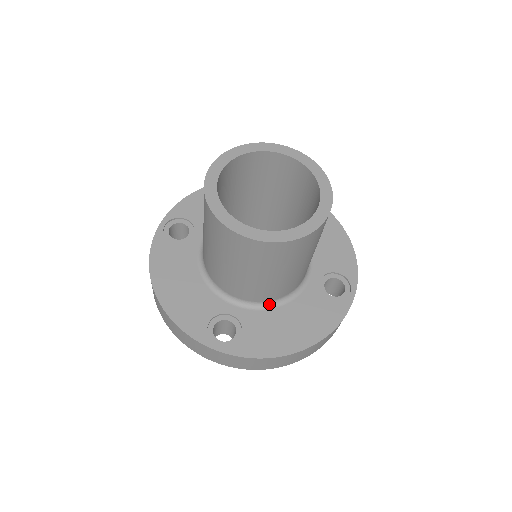
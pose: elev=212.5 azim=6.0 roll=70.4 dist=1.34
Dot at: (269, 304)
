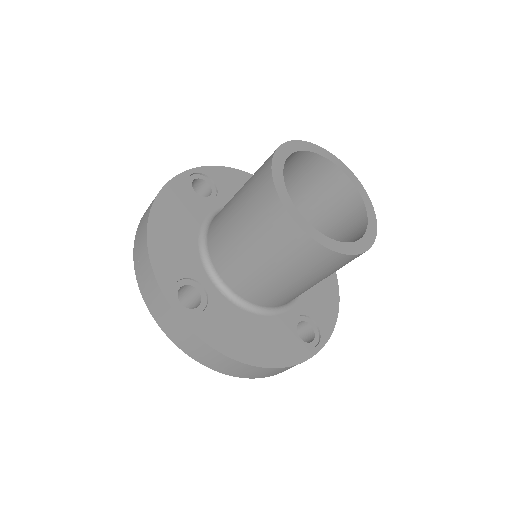
Dot at: (244, 303)
